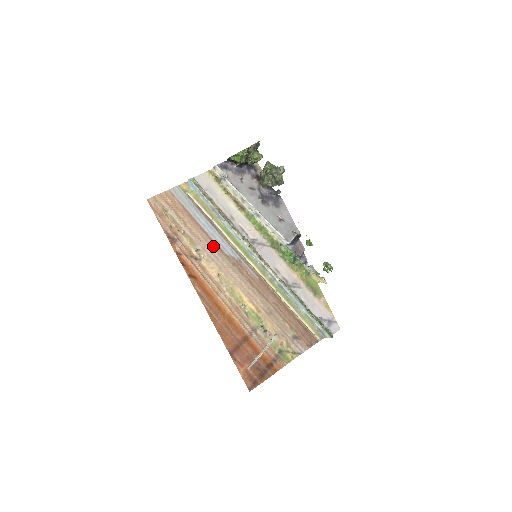
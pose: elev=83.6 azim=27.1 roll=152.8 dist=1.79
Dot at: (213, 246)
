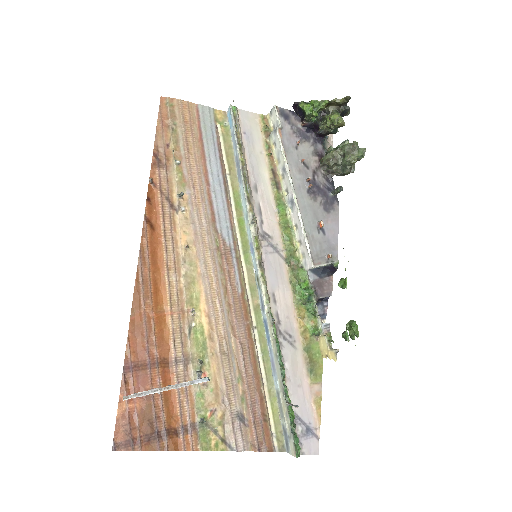
Dot at: (206, 207)
